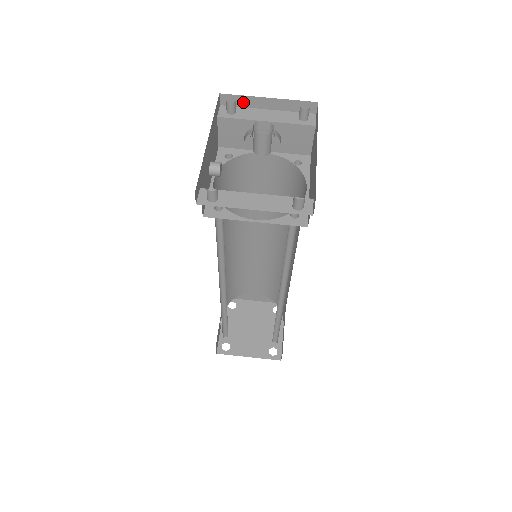
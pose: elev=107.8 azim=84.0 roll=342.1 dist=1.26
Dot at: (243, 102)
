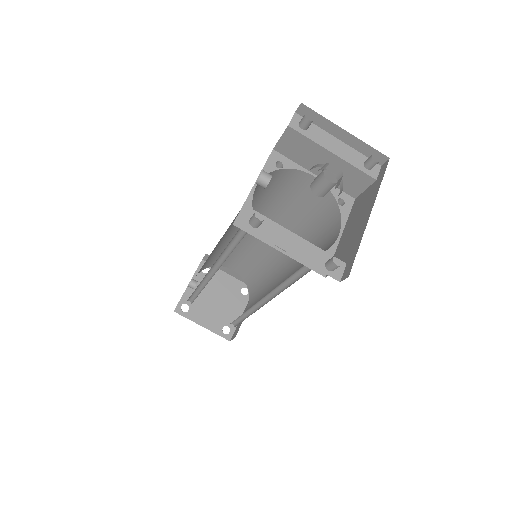
Dot at: (319, 121)
